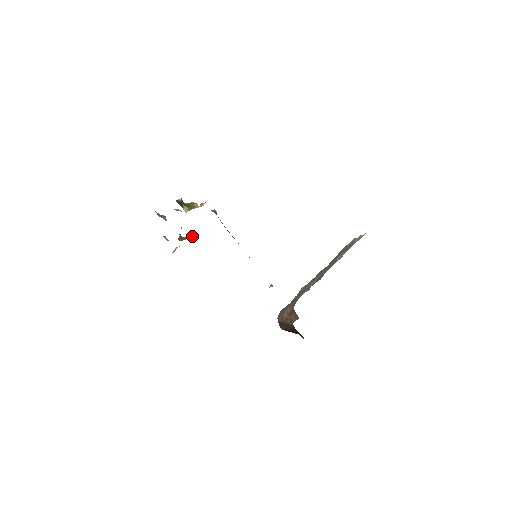
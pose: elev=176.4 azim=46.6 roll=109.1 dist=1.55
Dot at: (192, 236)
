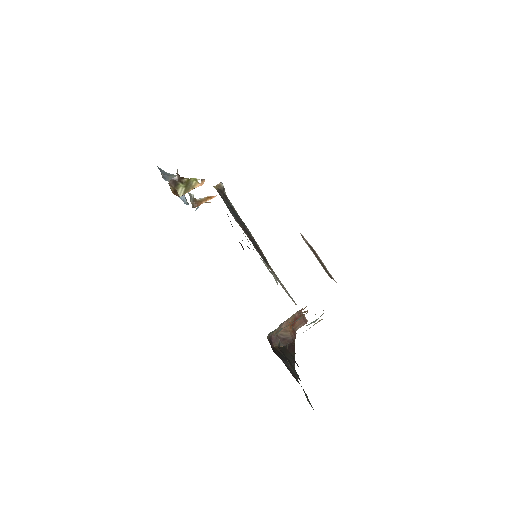
Dot at: (210, 198)
